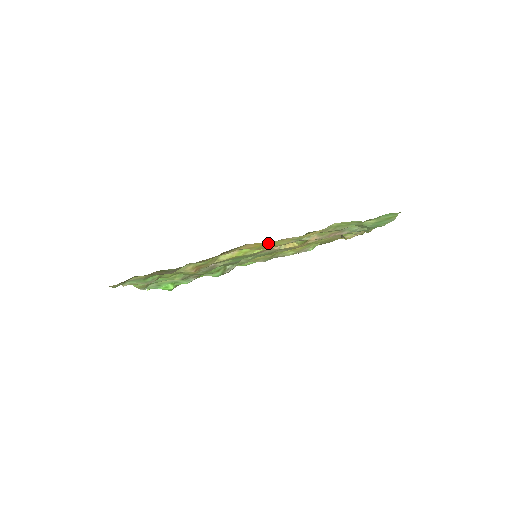
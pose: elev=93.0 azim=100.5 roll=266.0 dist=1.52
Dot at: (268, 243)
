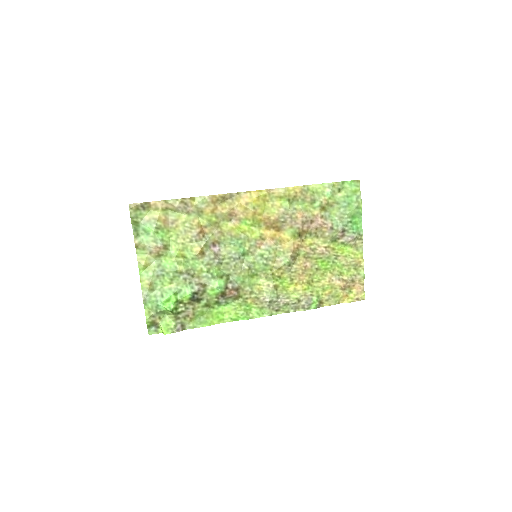
Dot at: (261, 203)
